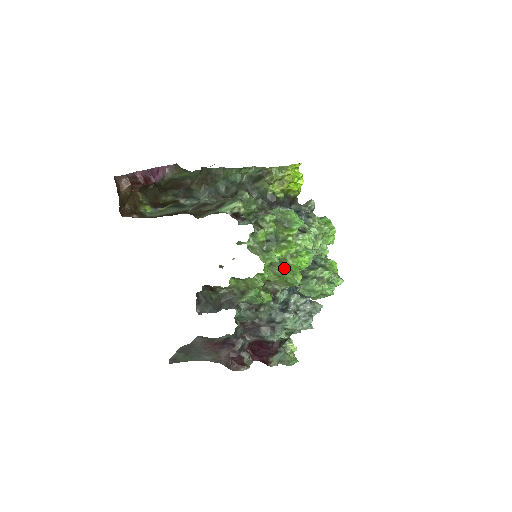
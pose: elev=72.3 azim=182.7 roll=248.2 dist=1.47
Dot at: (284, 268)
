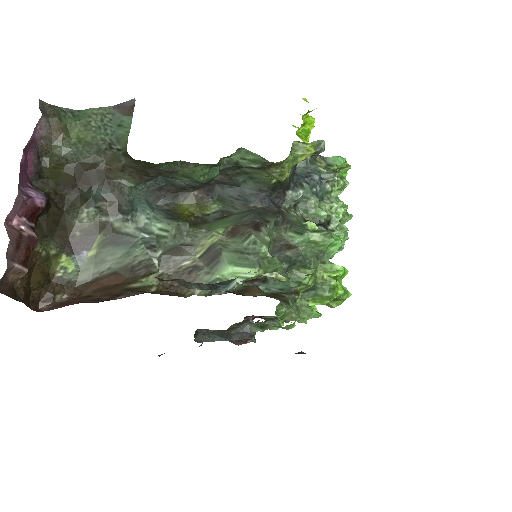
Dot at: occluded
